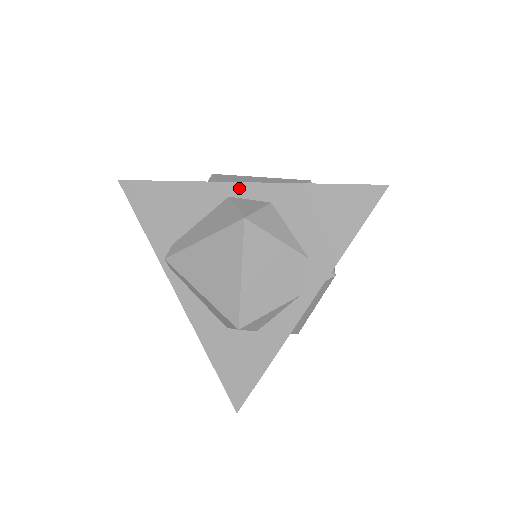
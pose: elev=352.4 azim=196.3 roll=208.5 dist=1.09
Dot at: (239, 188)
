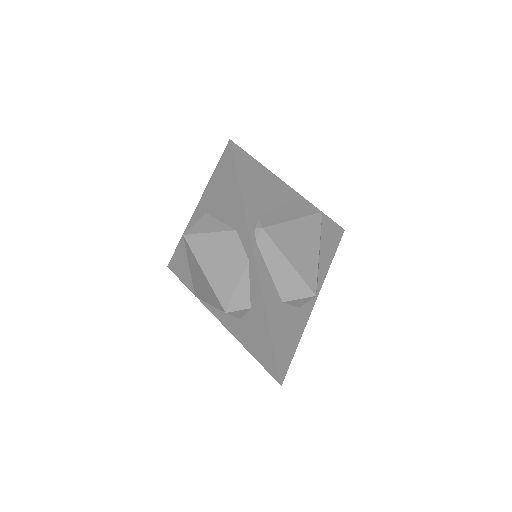
Dot at: (194, 219)
